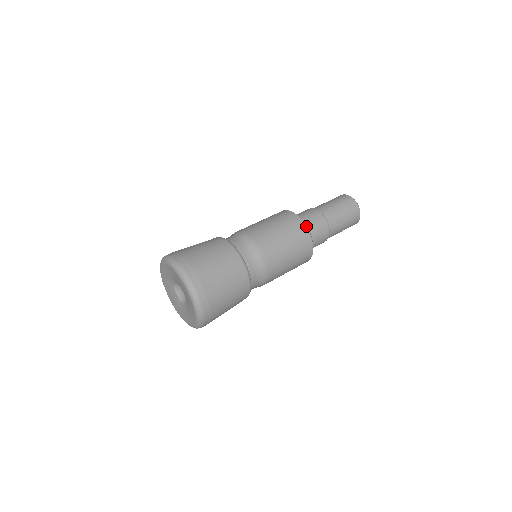
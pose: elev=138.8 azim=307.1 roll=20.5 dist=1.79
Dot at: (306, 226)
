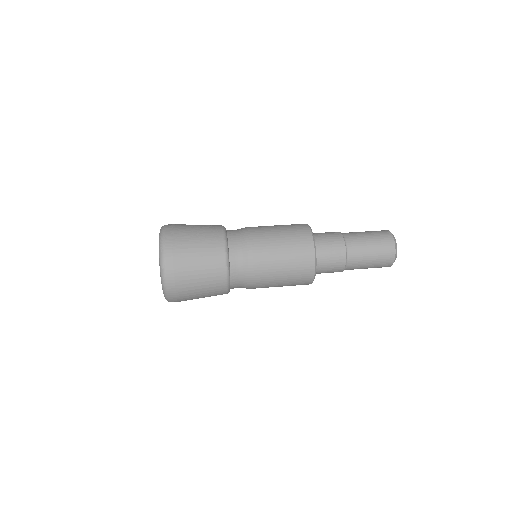
Dot at: (308, 225)
